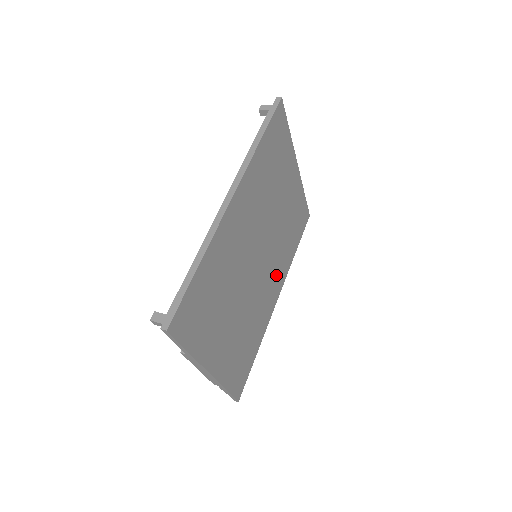
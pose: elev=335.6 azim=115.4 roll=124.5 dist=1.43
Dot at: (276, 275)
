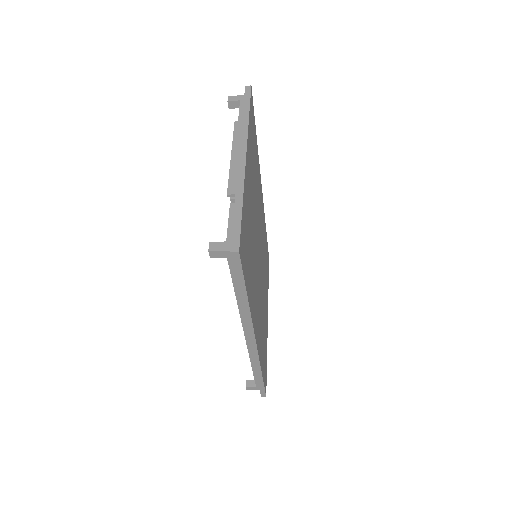
Dot at: (258, 319)
